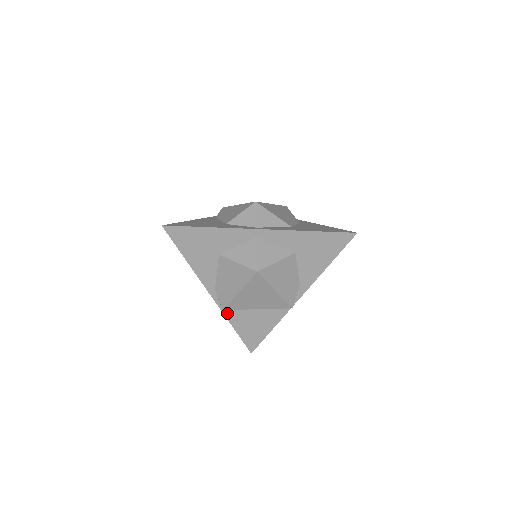
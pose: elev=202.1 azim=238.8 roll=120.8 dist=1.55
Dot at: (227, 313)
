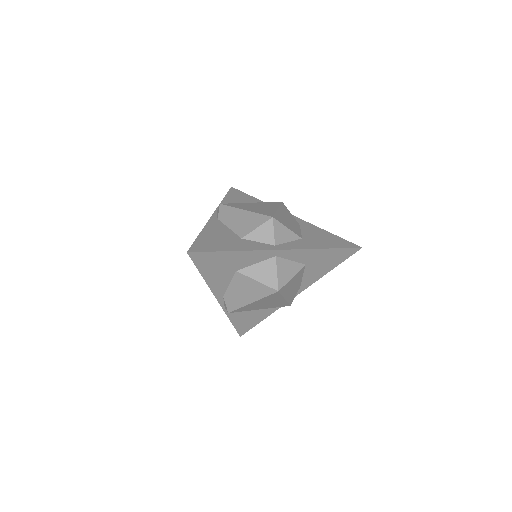
Dot at: occluded
